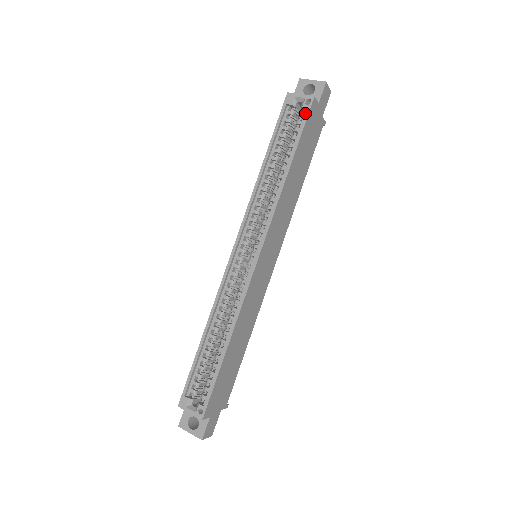
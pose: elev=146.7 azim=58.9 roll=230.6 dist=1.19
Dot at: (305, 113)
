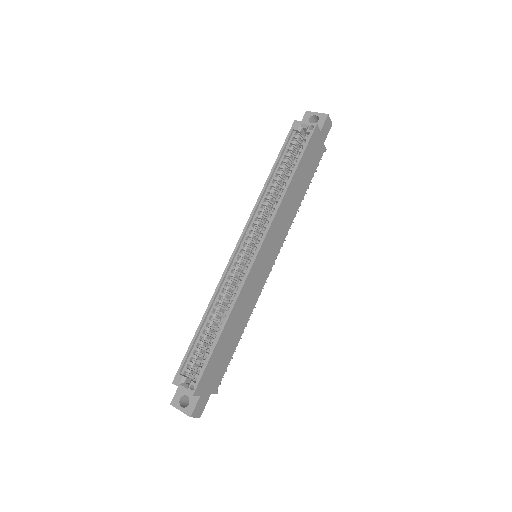
Dot at: (308, 137)
